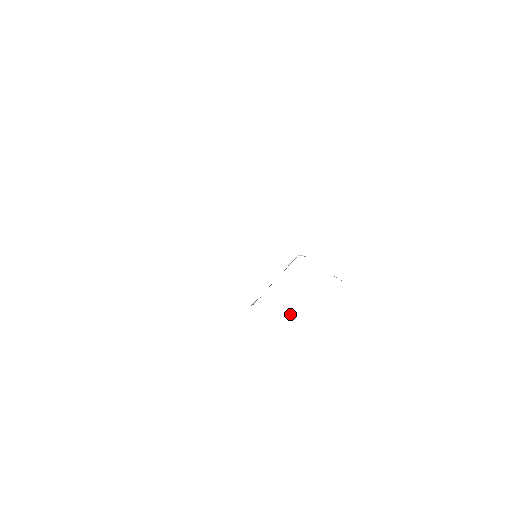
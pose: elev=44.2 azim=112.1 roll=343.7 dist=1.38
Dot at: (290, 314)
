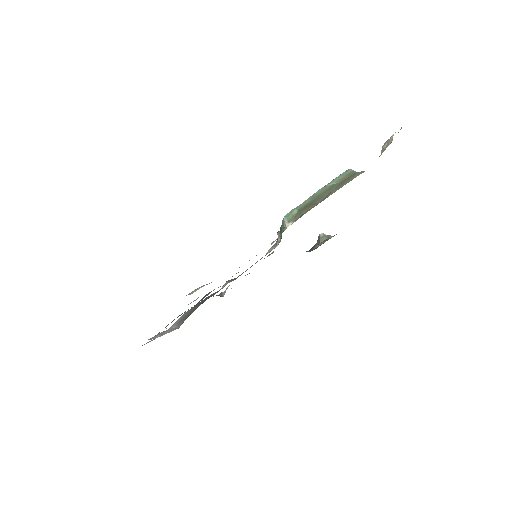
Dot at: (323, 241)
